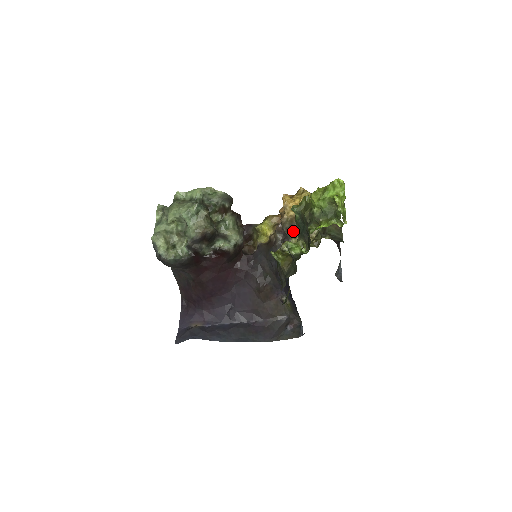
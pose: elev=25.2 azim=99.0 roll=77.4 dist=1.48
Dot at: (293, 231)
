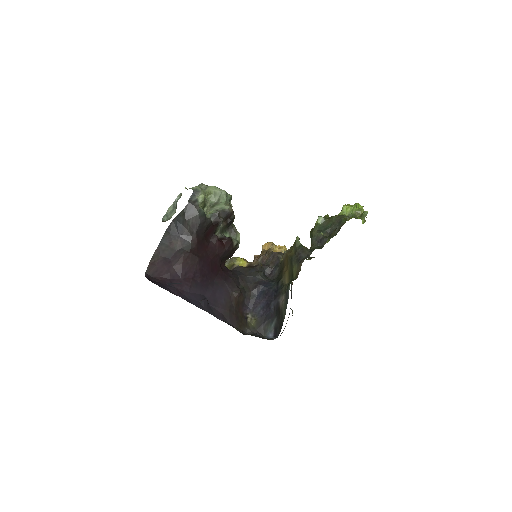
Dot at: occluded
